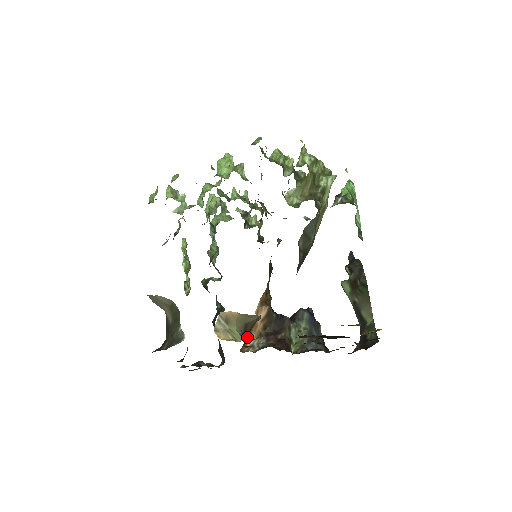
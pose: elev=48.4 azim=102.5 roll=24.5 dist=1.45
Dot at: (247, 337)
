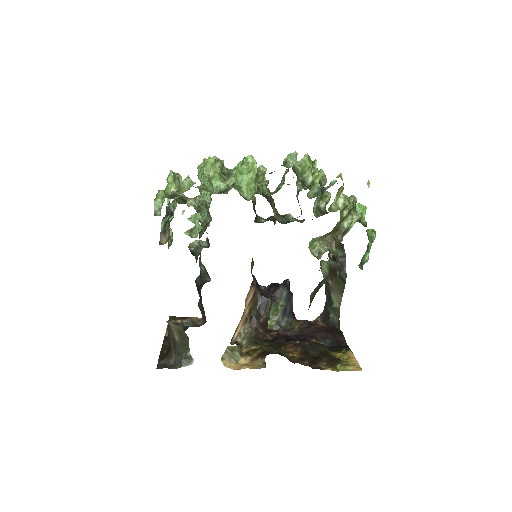
Dot at: (236, 328)
